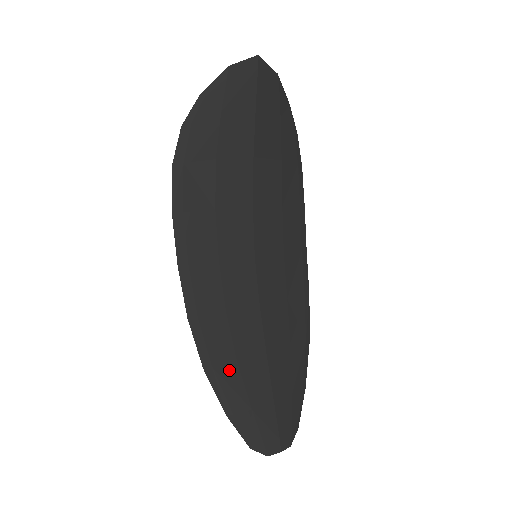
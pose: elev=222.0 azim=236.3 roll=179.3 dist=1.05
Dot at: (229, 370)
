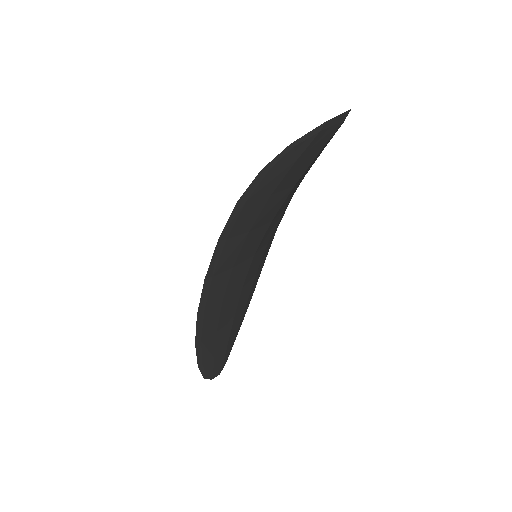
Dot at: (210, 339)
